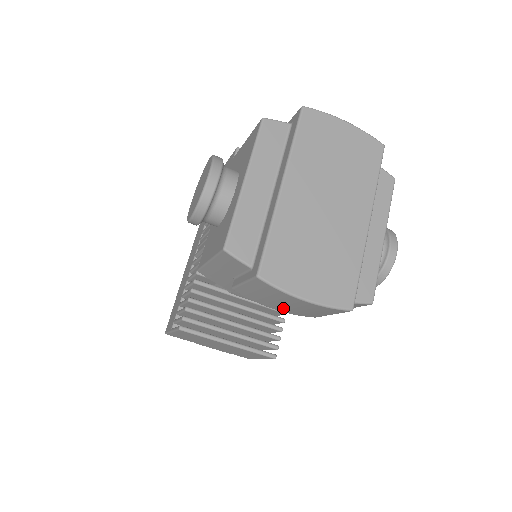
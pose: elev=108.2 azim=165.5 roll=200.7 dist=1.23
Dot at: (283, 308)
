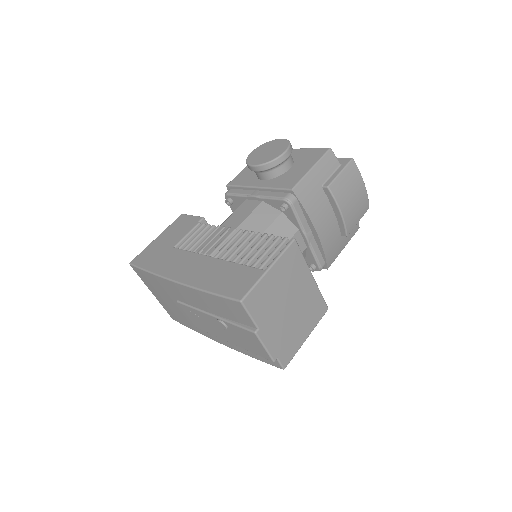
Dot at: (348, 207)
